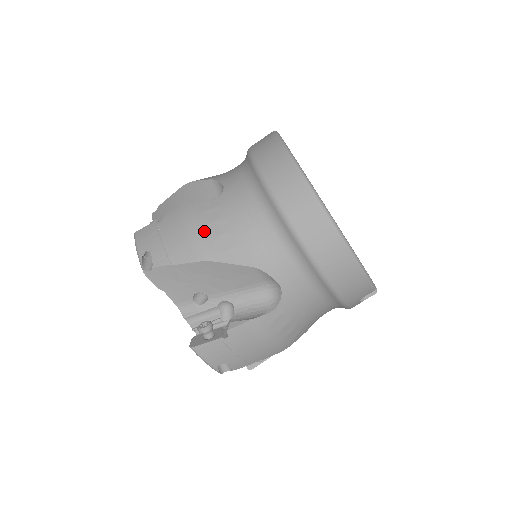
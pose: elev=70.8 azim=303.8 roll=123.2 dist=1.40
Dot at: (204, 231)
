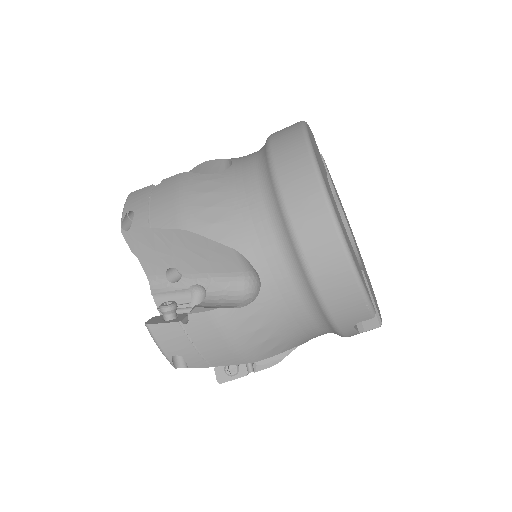
Dot at: (193, 199)
